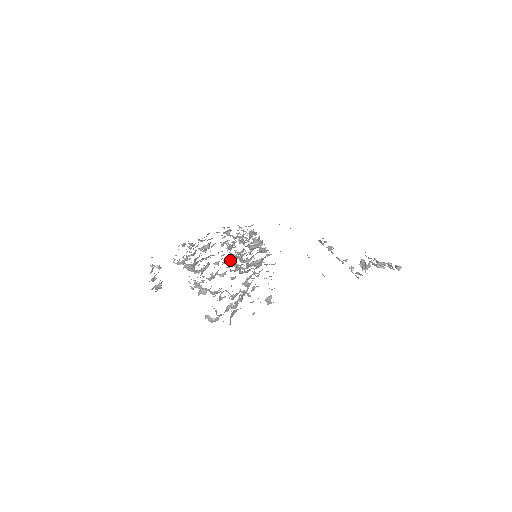
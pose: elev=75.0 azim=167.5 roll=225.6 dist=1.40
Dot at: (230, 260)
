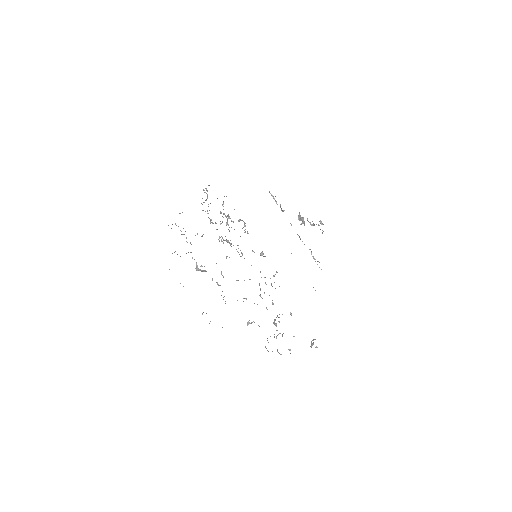
Dot at: occluded
